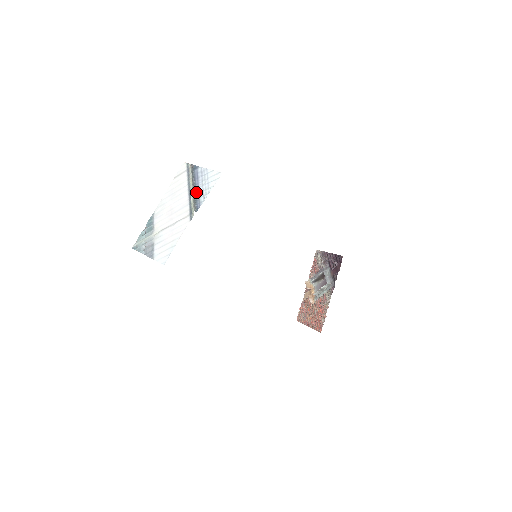
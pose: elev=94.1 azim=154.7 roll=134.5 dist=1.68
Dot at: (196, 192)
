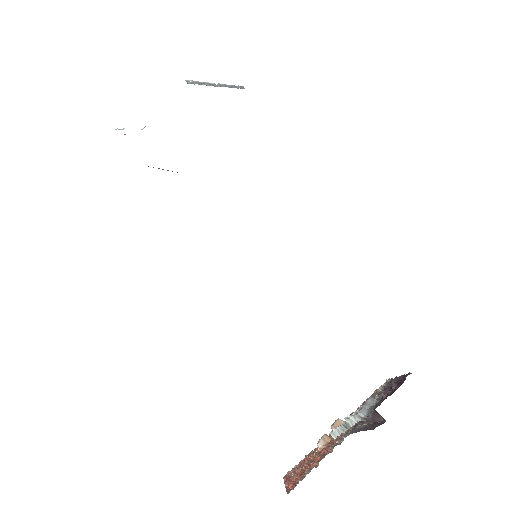
Dot at: (213, 85)
